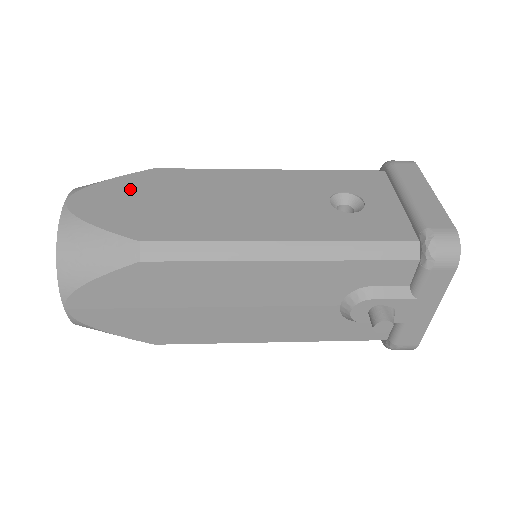
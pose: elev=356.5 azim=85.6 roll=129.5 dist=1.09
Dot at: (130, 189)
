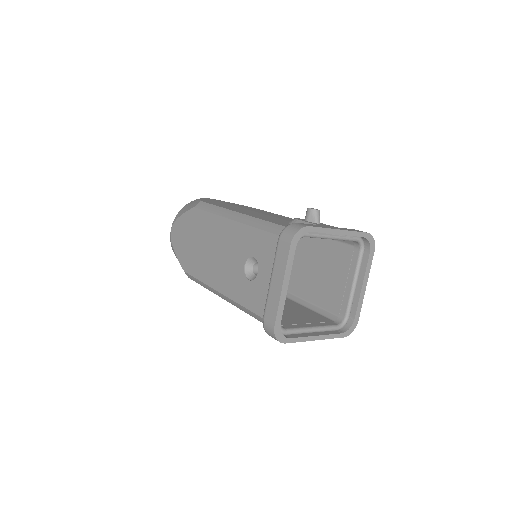
Dot at: (185, 227)
